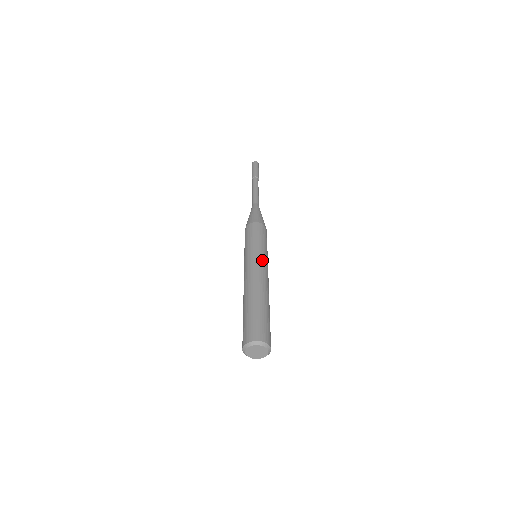
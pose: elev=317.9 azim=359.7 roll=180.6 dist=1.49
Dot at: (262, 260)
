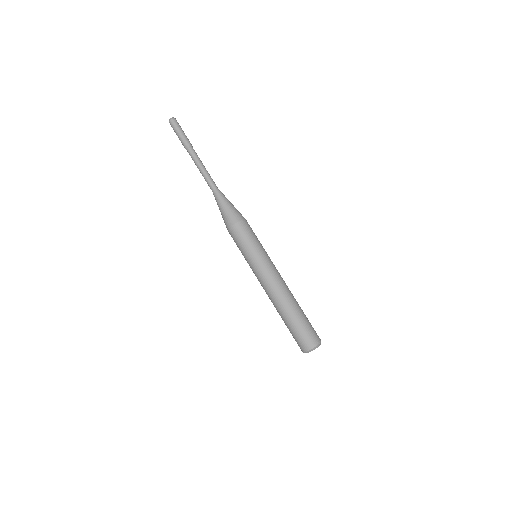
Dot at: (265, 268)
